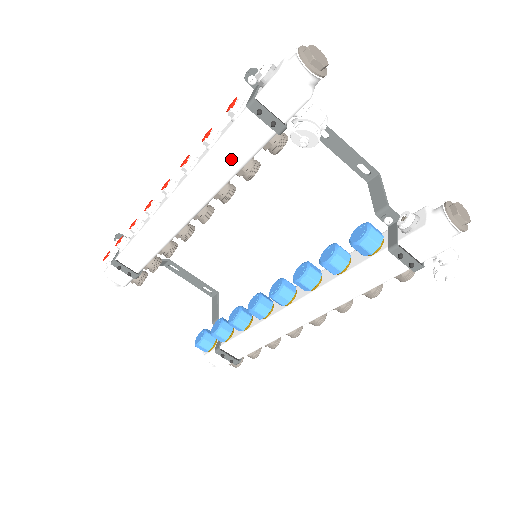
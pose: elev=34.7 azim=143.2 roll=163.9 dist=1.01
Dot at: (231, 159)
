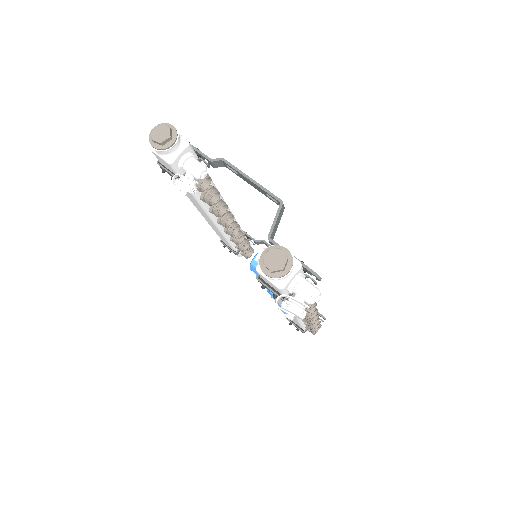
Dot at: (188, 194)
